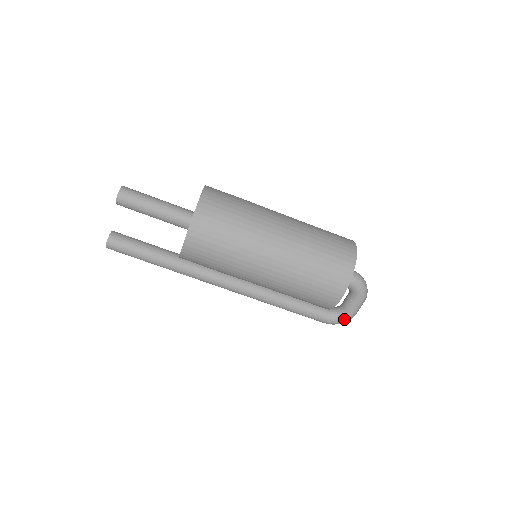
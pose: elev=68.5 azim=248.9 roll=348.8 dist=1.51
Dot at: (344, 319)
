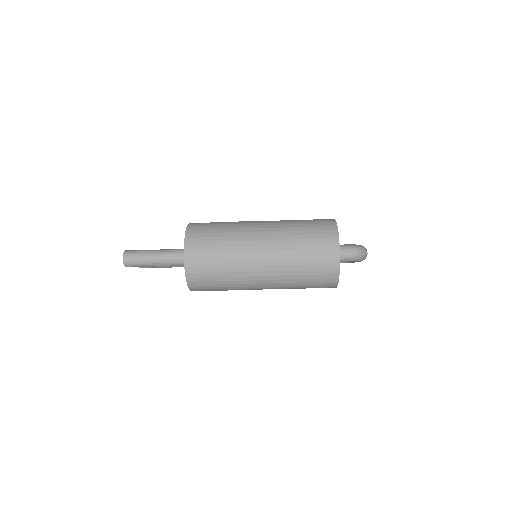
Dot at: (353, 262)
